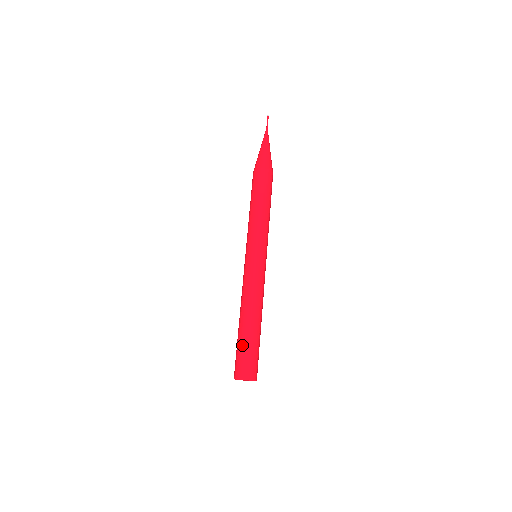
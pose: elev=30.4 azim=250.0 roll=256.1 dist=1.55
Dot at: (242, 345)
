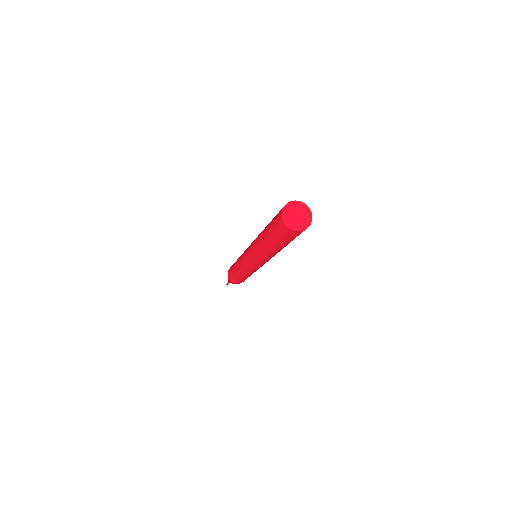
Dot at: occluded
